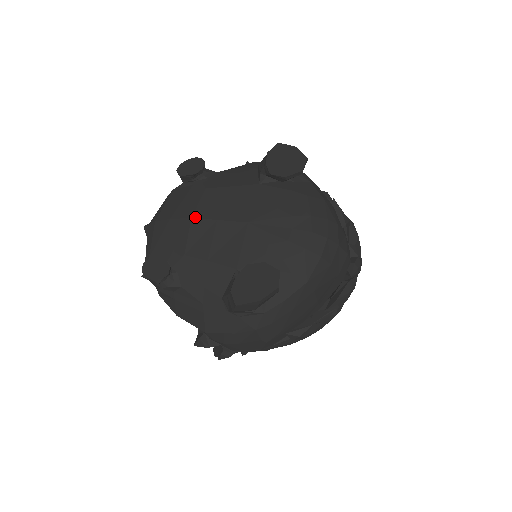
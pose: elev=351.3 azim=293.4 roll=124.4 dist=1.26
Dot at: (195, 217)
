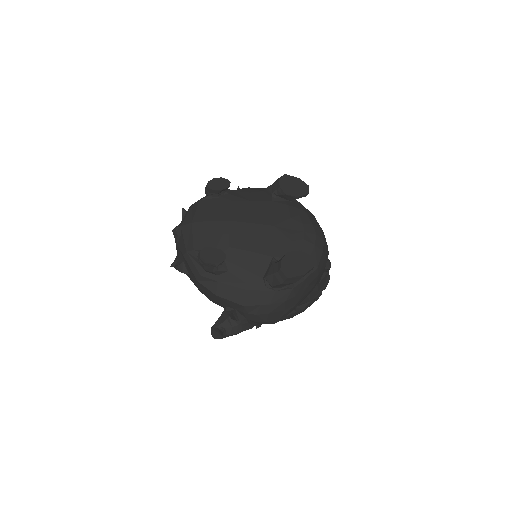
Dot at: (232, 220)
